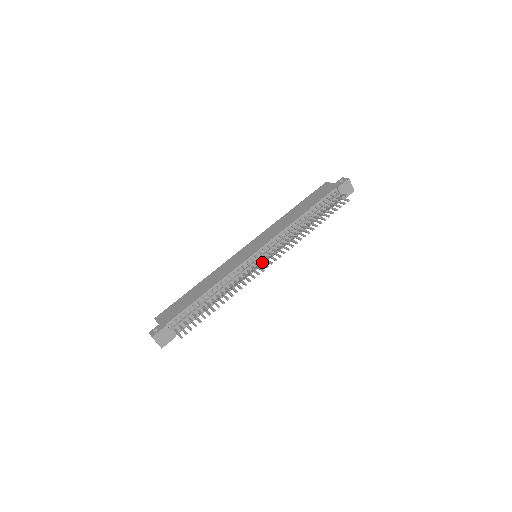
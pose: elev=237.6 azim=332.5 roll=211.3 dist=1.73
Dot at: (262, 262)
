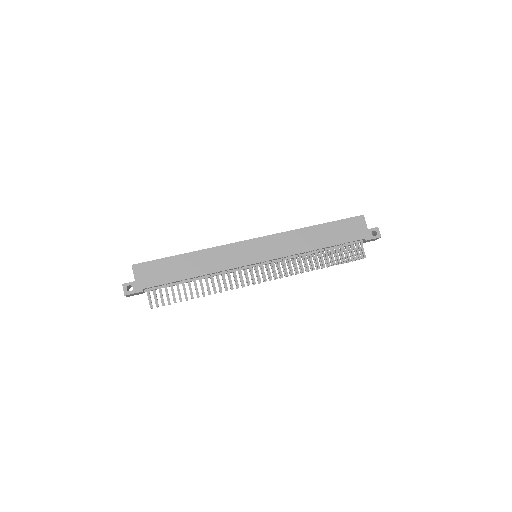
Dot at: occluded
